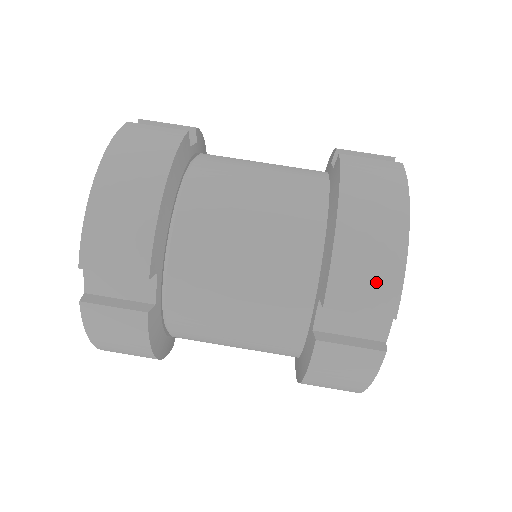
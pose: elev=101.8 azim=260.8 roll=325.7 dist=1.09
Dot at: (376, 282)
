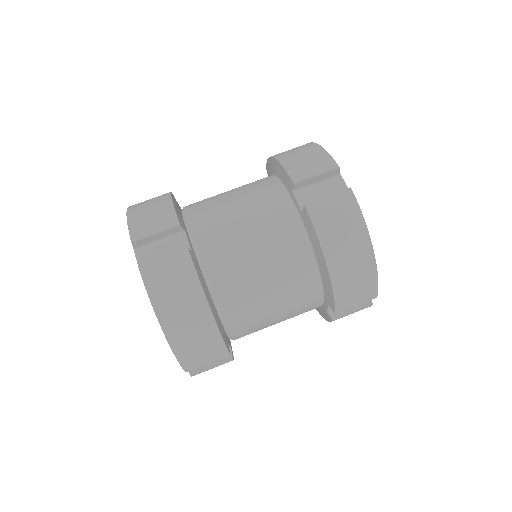
Dot at: (363, 292)
